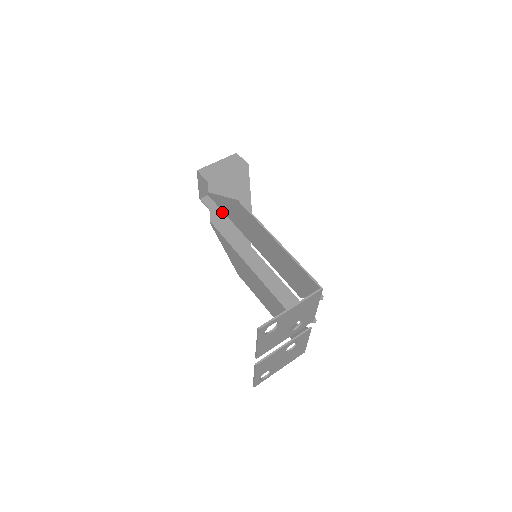
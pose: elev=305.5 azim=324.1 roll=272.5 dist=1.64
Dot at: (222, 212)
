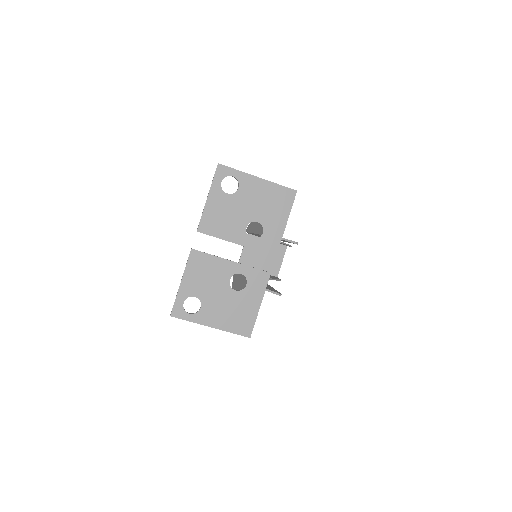
Dot at: occluded
